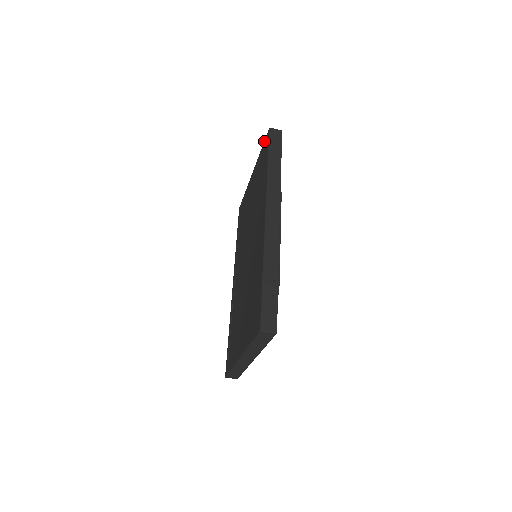
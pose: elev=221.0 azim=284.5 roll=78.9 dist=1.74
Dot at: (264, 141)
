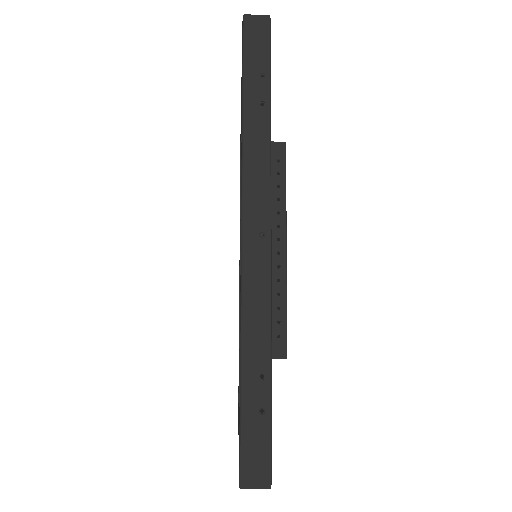
Dot at: occluded
